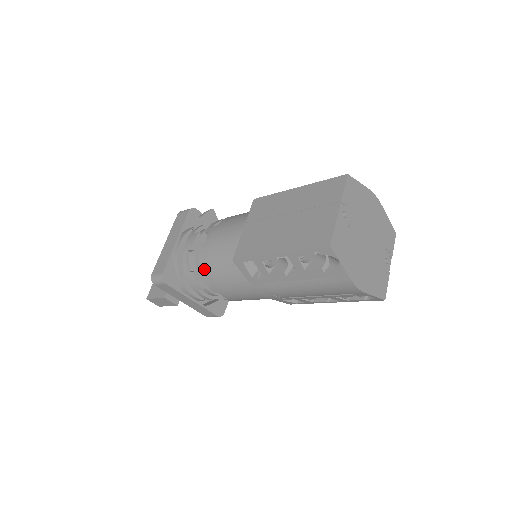
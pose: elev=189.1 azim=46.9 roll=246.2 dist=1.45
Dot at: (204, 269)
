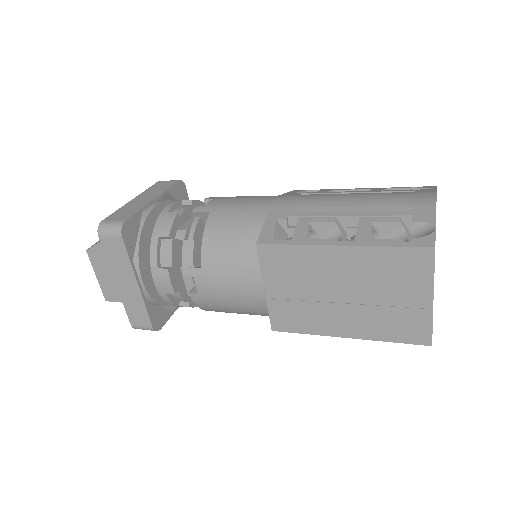
Dot at: occluded
